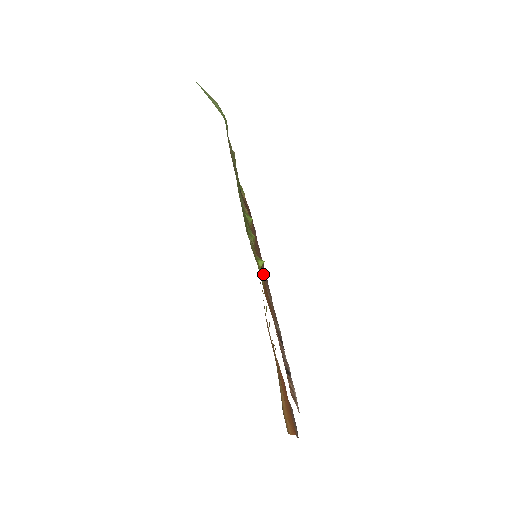
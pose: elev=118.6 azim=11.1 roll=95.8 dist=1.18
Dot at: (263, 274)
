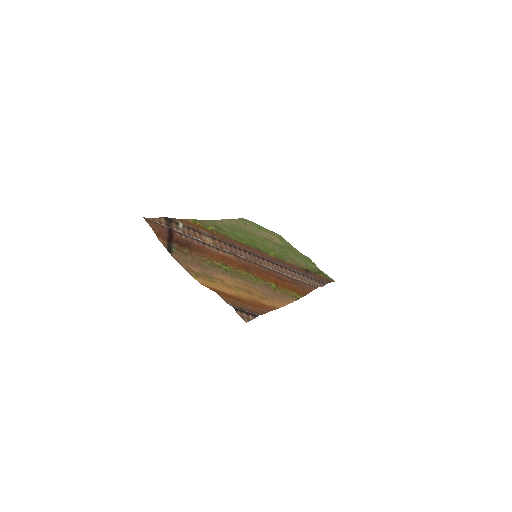
Dot at: (198, 223)
